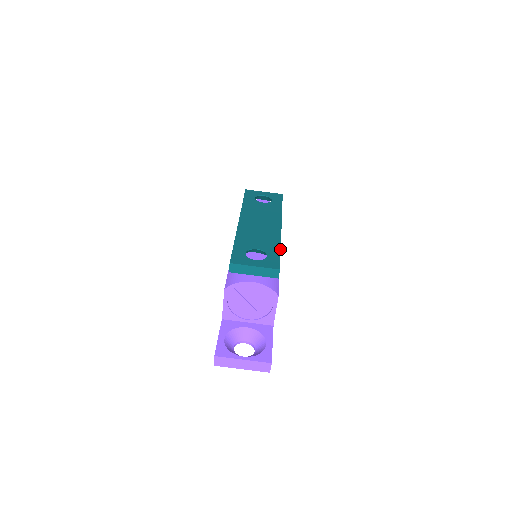
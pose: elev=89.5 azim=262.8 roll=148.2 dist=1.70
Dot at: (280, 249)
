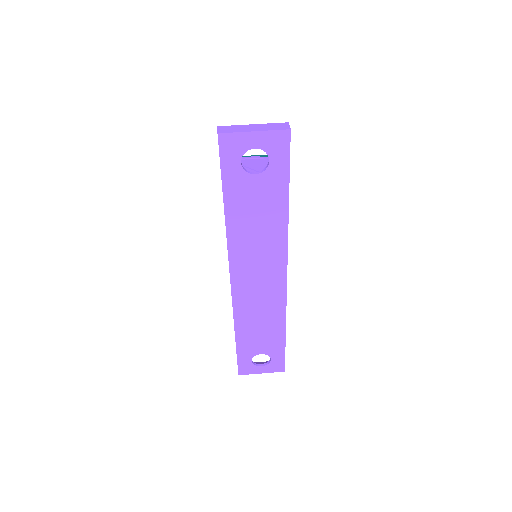
Dot at: occluded
